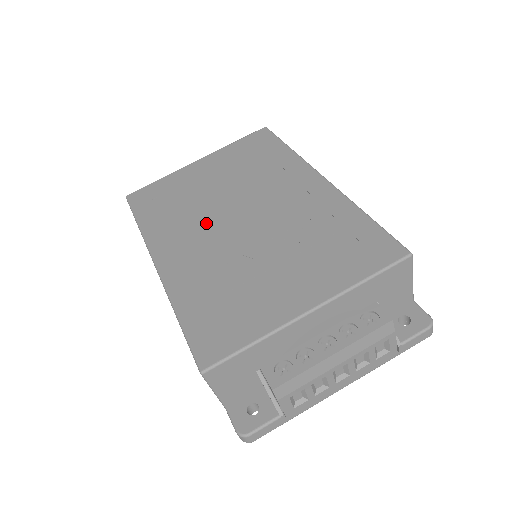
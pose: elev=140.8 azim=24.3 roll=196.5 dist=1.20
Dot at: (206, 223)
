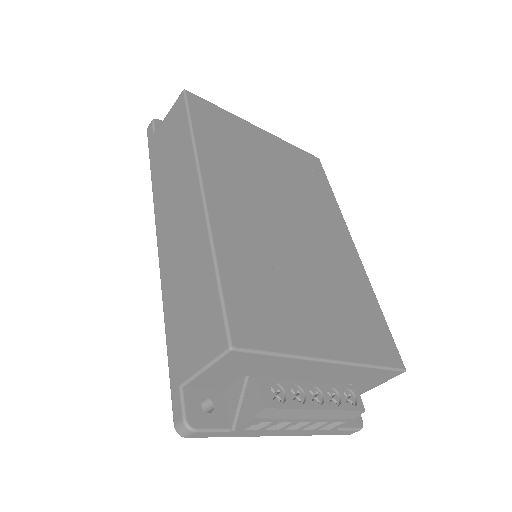
Dot at: (259, 196)
